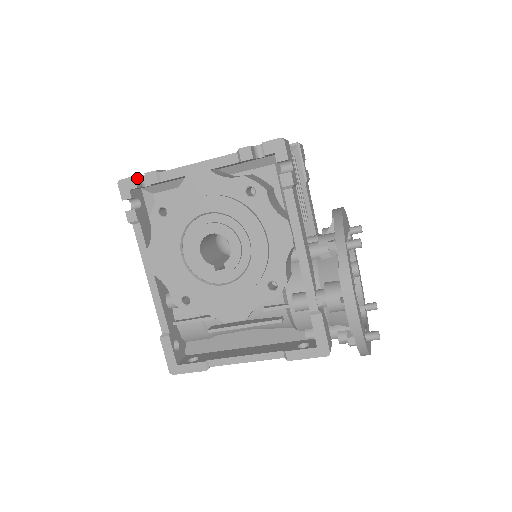
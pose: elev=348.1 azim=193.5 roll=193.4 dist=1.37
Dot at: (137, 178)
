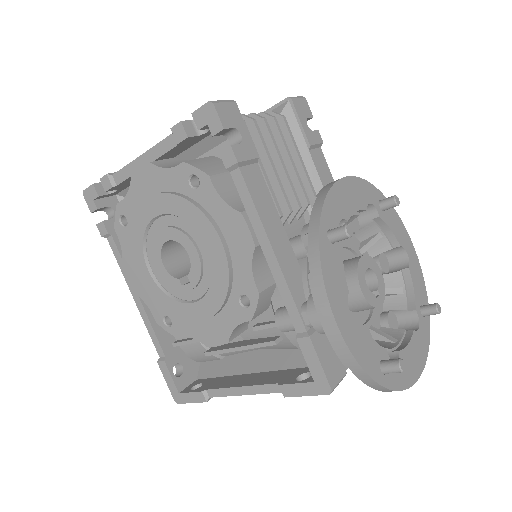
Dot at: (98, 185)
